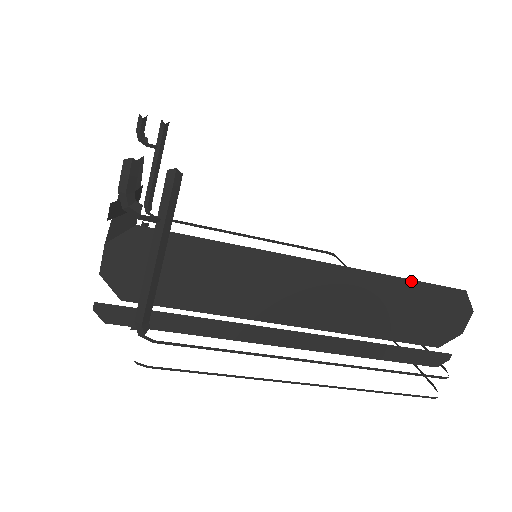
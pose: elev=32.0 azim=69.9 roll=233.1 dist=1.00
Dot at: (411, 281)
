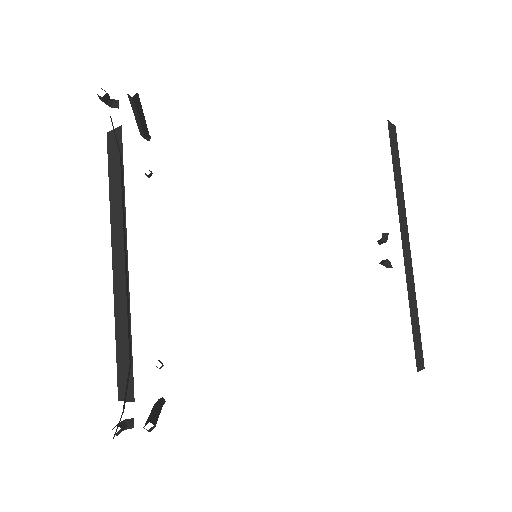
Dot at: occluded
